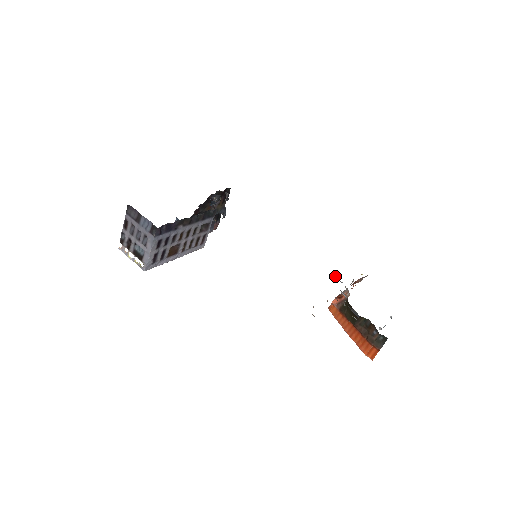
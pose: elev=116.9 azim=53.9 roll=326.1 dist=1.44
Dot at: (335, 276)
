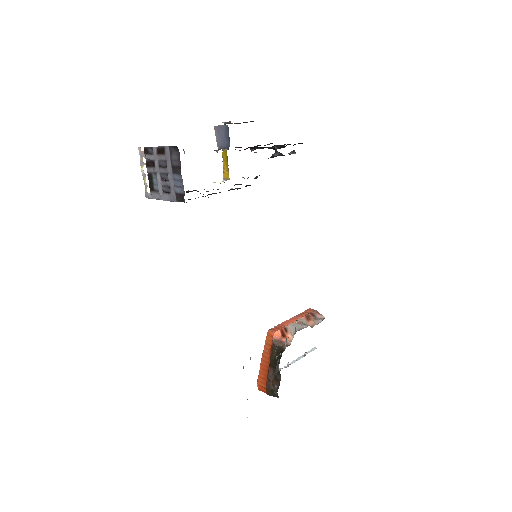
Dot at: (296, 321)
